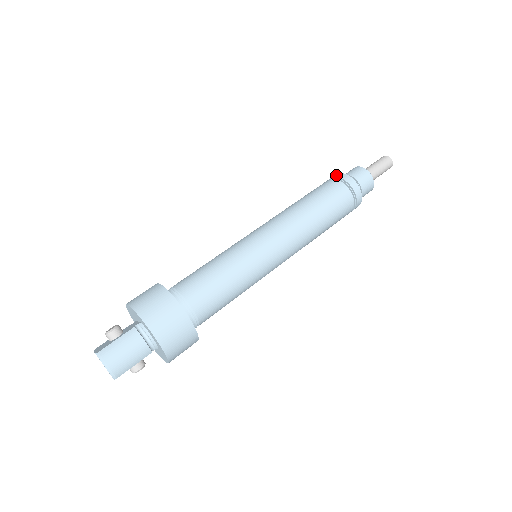
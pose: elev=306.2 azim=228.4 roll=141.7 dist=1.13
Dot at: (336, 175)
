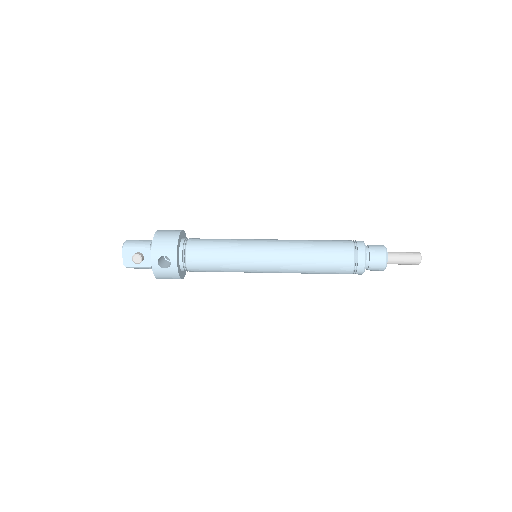
Dot at: occluded
